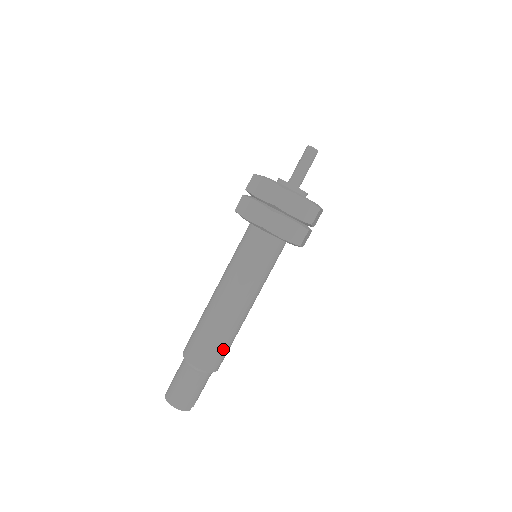
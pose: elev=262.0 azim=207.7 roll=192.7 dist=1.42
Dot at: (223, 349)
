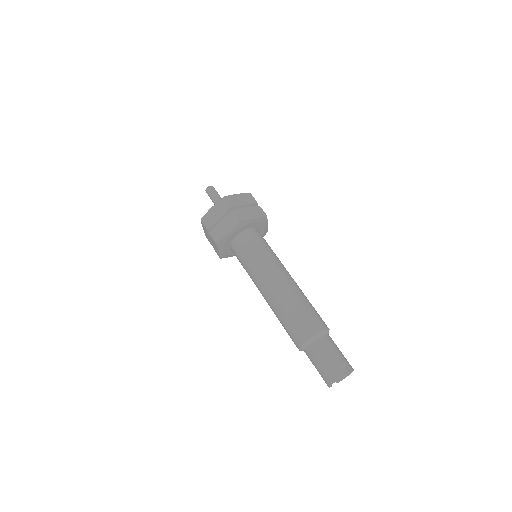
Dot at: (300, 315)
